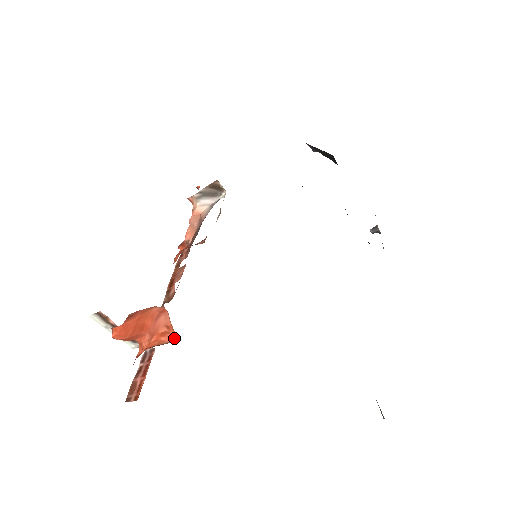
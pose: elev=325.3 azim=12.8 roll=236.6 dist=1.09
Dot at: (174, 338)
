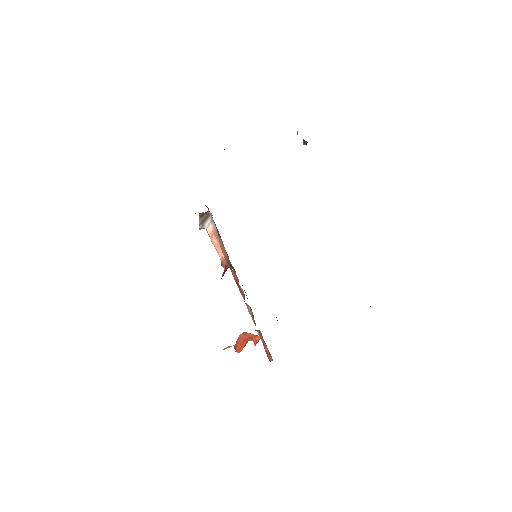
Dot at: (260, 336)
